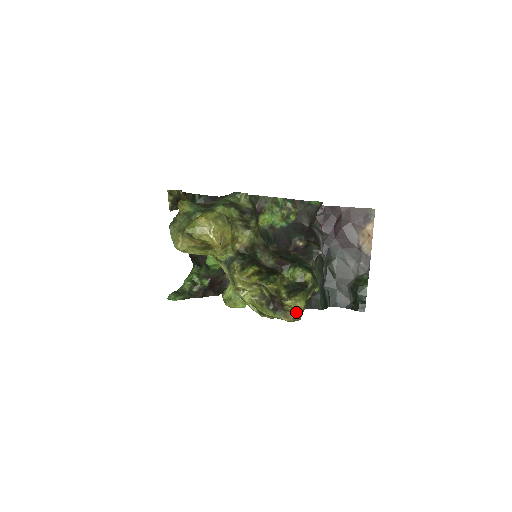
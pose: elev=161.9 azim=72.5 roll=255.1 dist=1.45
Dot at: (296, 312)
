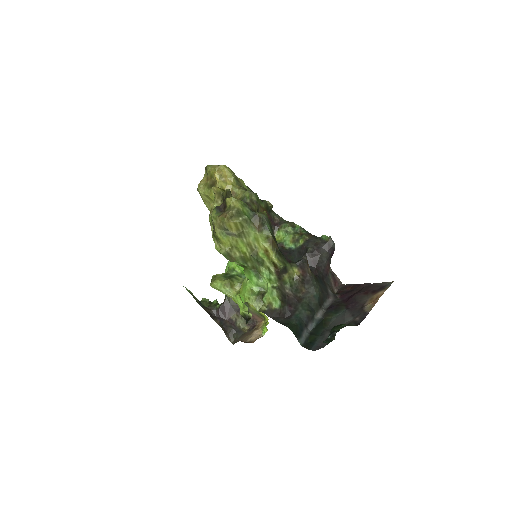
Dot at: (230, 210)
